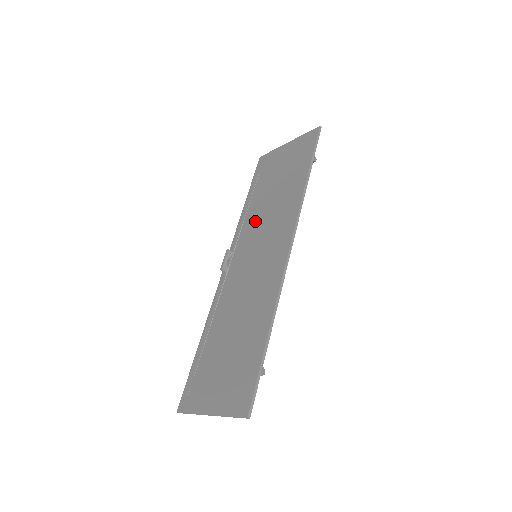
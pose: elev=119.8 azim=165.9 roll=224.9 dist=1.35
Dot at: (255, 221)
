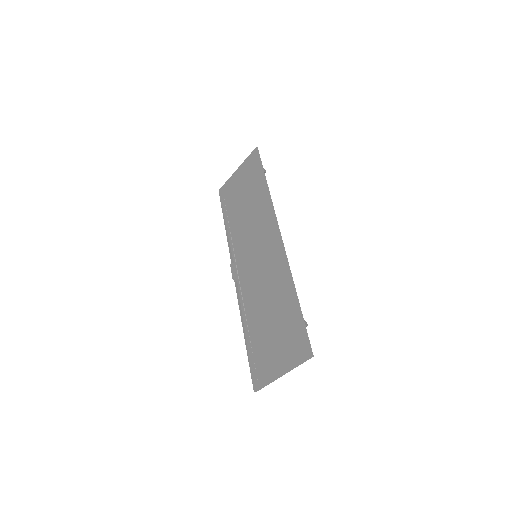
Dot at: (241, 234)
